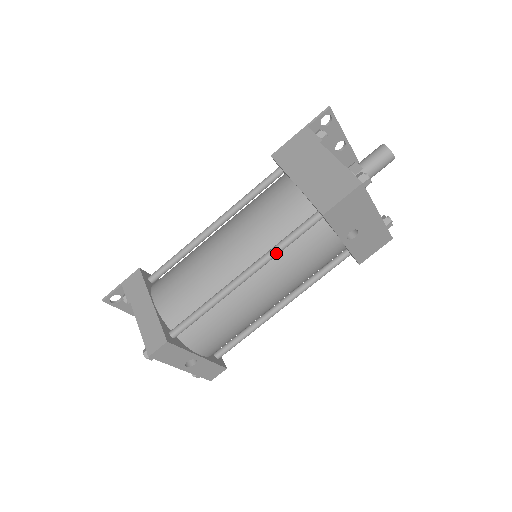
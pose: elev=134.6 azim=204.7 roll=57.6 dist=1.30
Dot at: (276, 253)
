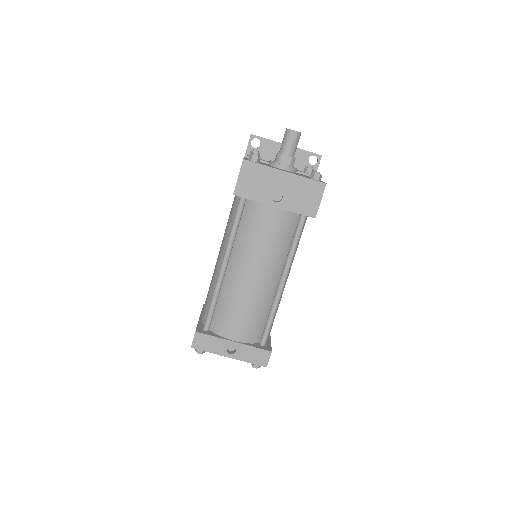
Dot at: (231, 238)
